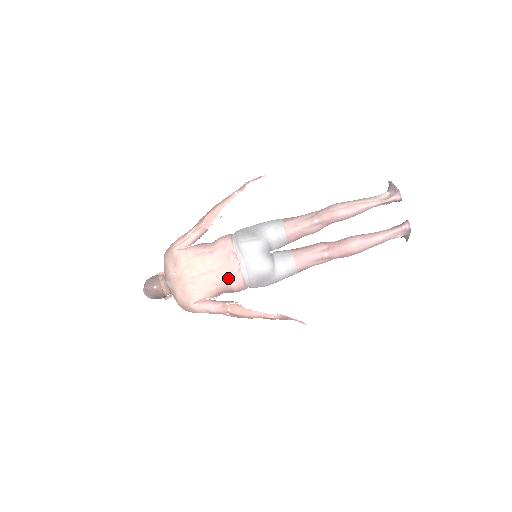
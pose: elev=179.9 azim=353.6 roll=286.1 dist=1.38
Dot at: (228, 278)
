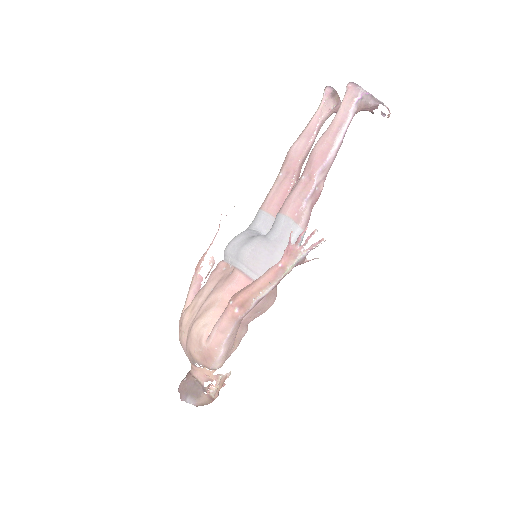
Dot at: (225, 283)
